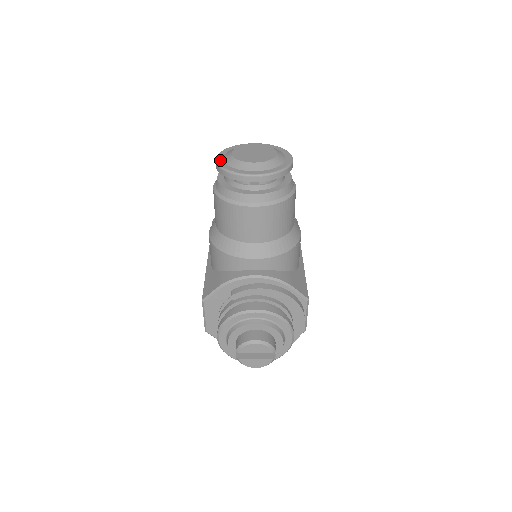
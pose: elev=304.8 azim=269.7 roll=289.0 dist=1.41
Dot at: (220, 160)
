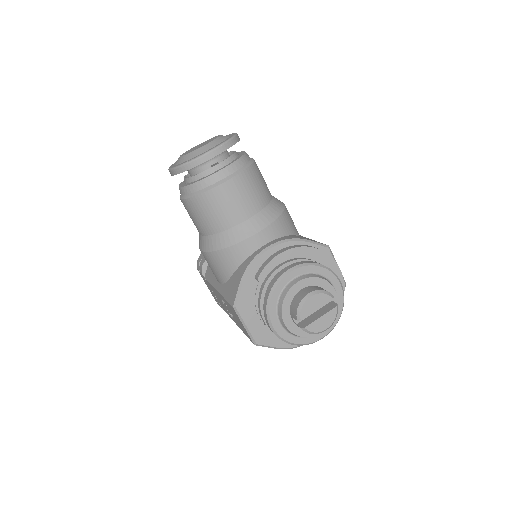
Dot at: (173, 166)
